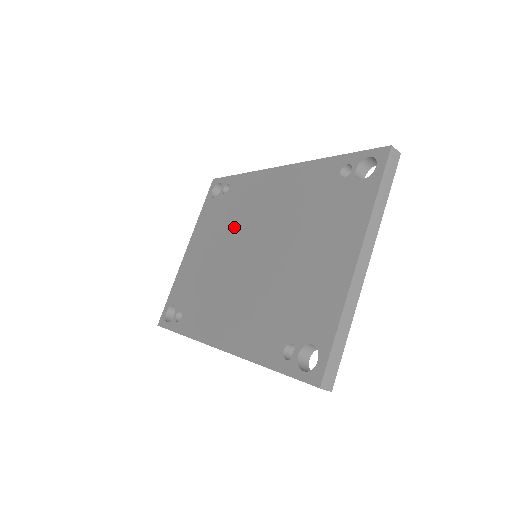
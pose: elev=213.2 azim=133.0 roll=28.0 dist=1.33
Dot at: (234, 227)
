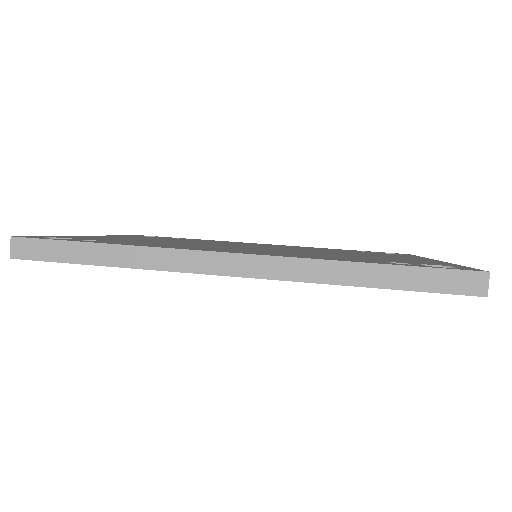
Dot at: (207, 242)
